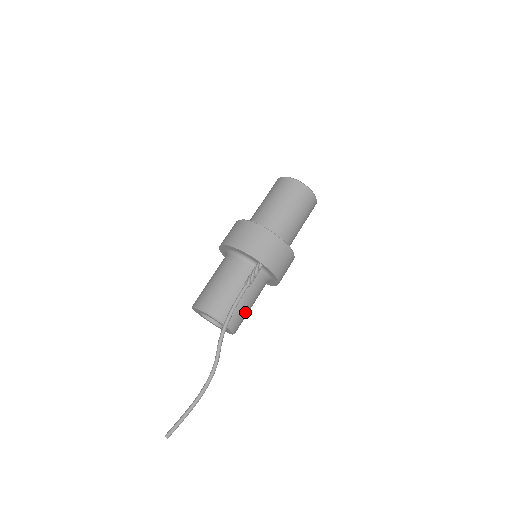
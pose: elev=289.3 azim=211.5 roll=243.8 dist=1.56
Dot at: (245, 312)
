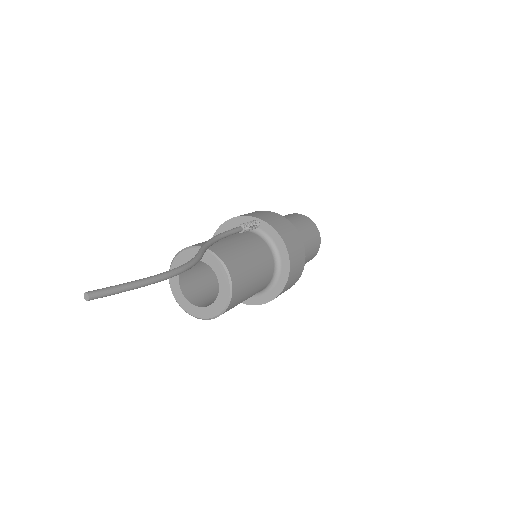
Dot at: (244, 262)
